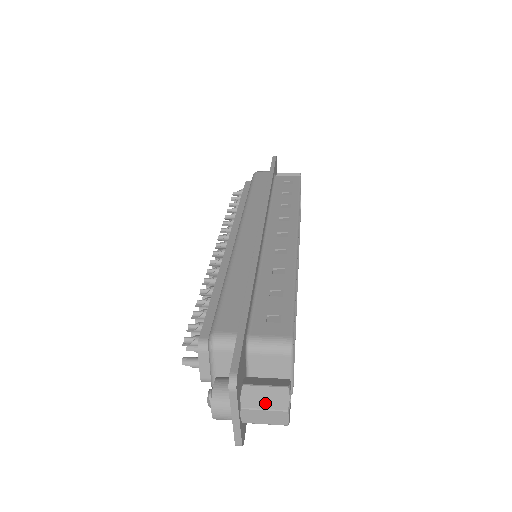
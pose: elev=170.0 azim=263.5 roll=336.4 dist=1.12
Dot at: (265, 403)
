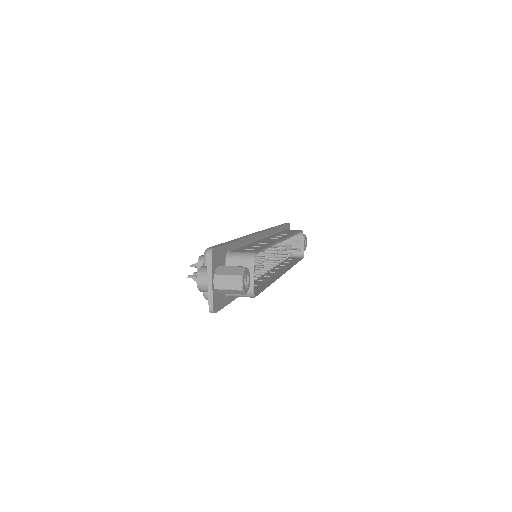
Dot at: (229, 273)
